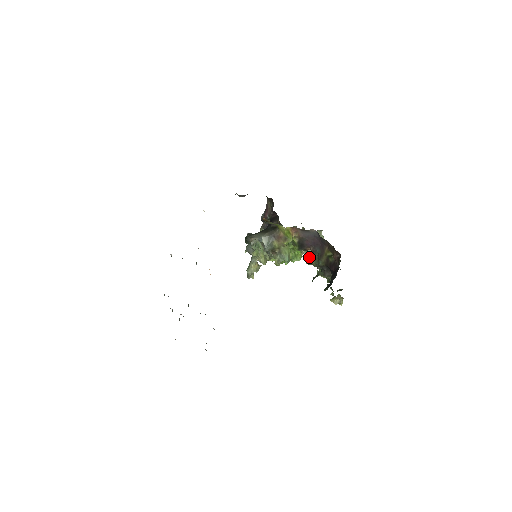
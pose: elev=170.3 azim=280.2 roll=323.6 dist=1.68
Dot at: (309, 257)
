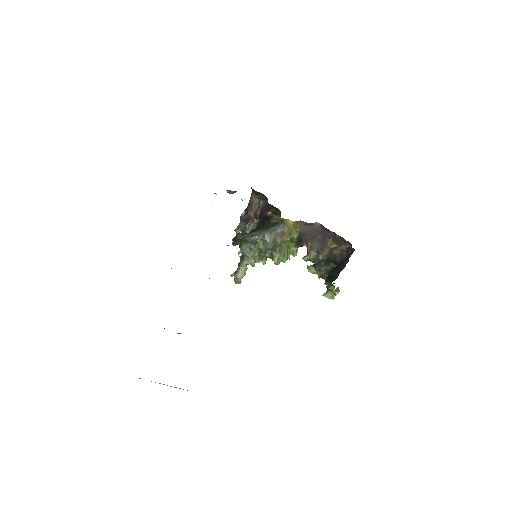
Dot at: (294, 255)
